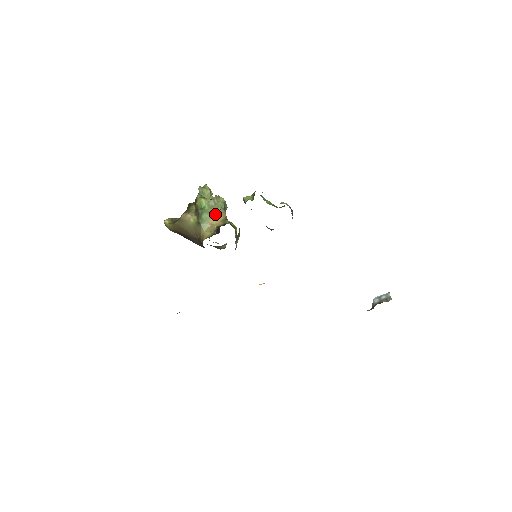
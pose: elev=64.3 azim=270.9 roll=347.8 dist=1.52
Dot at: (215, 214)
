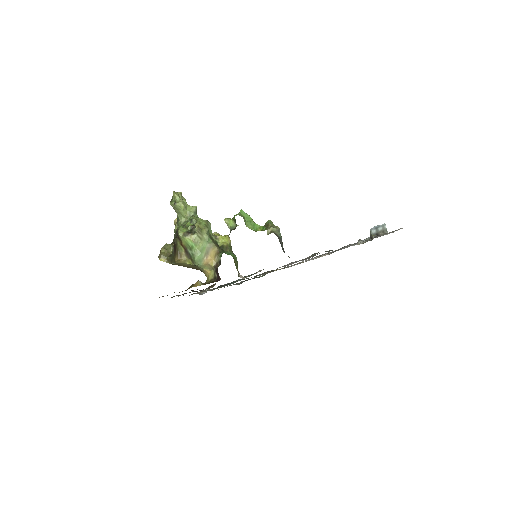
Dot at: (206, 252)
